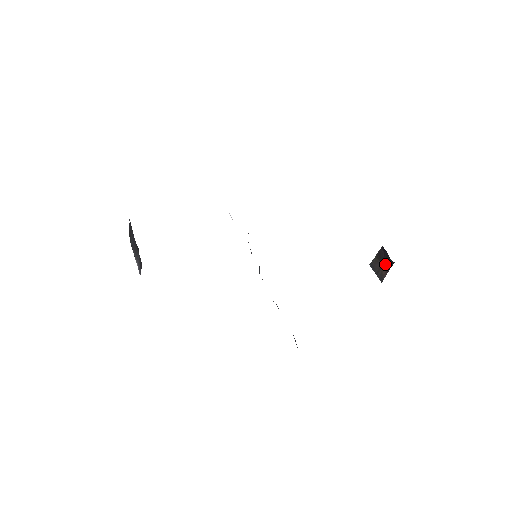
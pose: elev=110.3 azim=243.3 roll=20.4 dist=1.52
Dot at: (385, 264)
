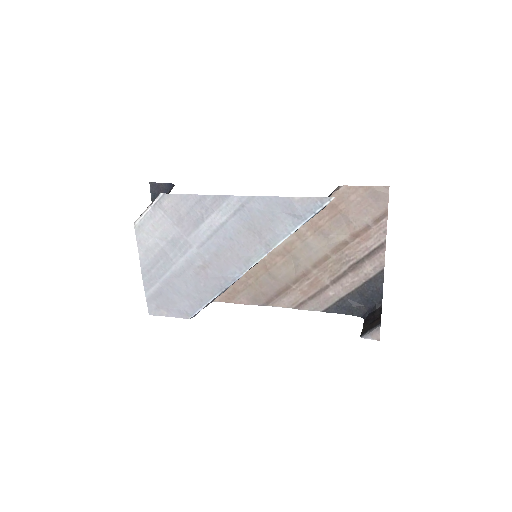
Dot at: (375, 319)
